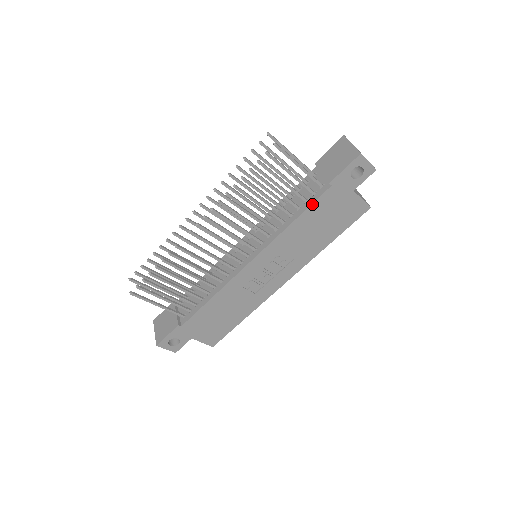
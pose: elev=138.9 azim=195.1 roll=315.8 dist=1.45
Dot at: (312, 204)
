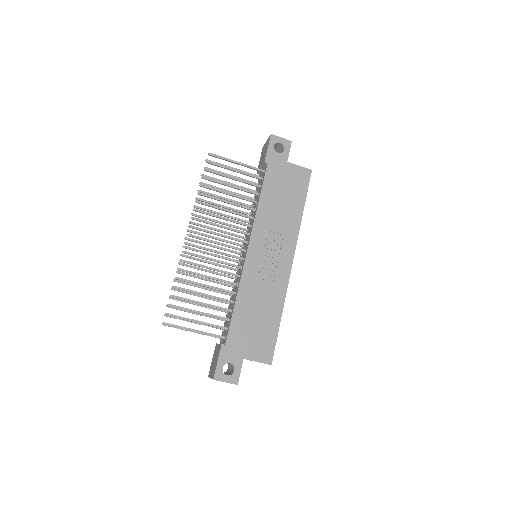
Dot at: (263, 183)
